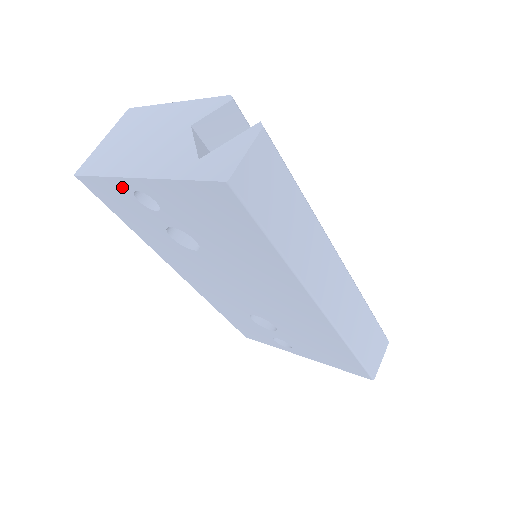
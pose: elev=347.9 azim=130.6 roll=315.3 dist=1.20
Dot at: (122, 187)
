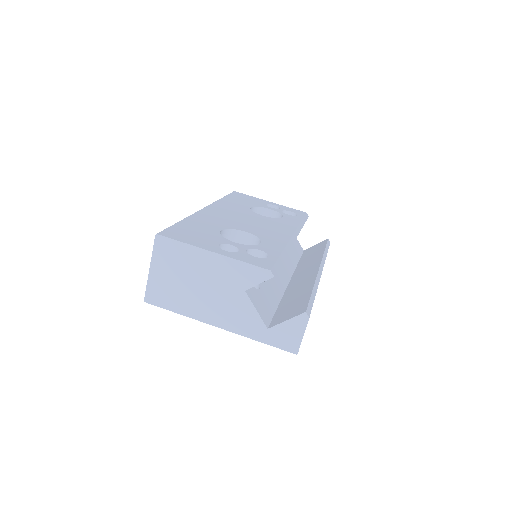
Dot at: occluded
